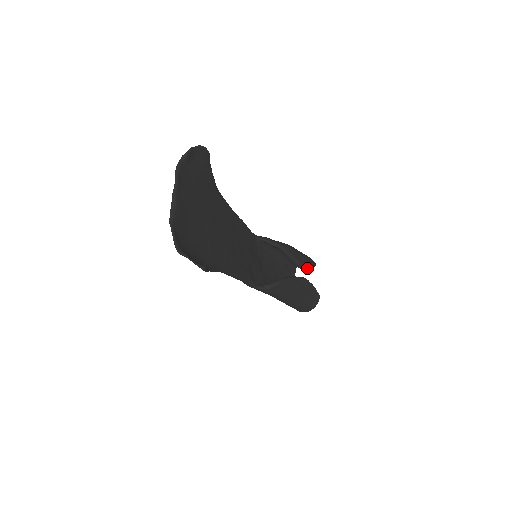
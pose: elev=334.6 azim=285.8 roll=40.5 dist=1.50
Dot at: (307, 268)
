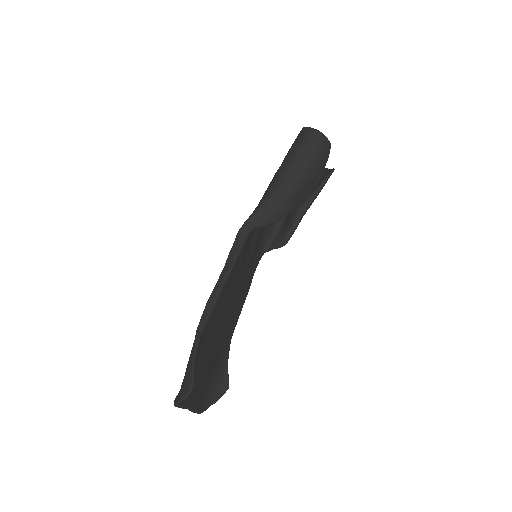
Dot at: (317, 182)
